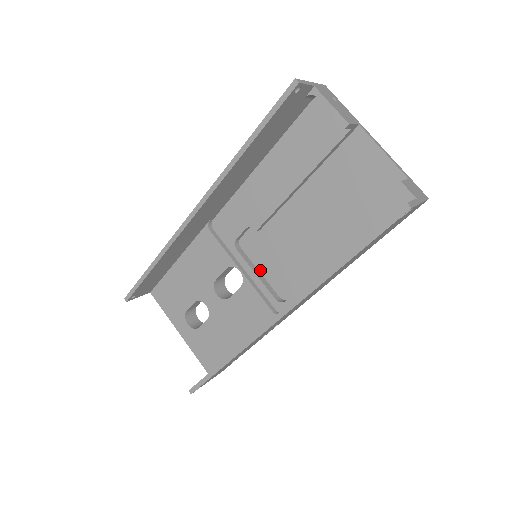
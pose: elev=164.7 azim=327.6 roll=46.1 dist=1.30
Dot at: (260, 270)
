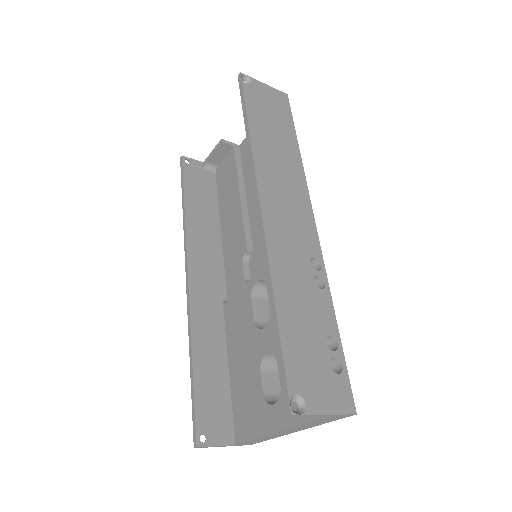
Dot at: occluded
